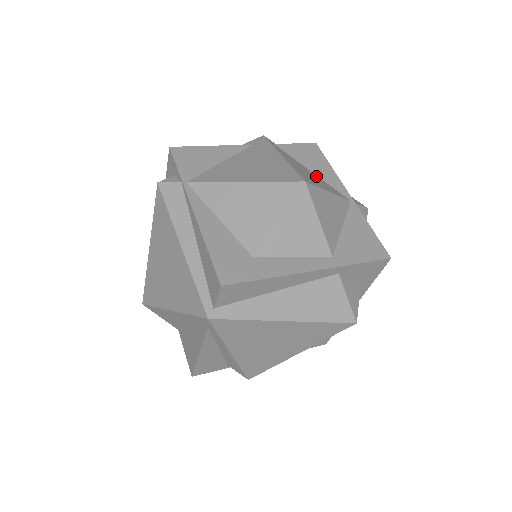
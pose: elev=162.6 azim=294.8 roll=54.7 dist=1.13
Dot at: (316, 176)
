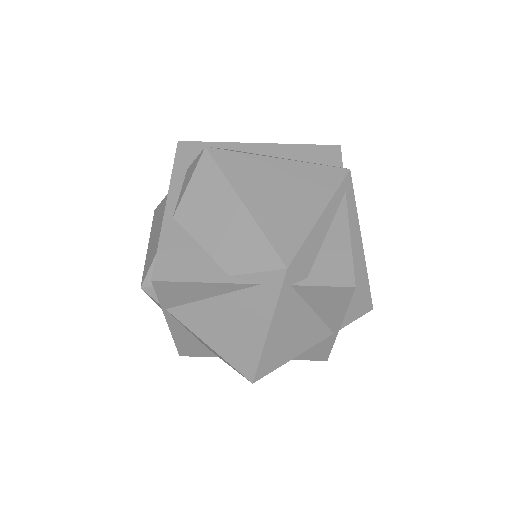
Dot at: (312, 321)
